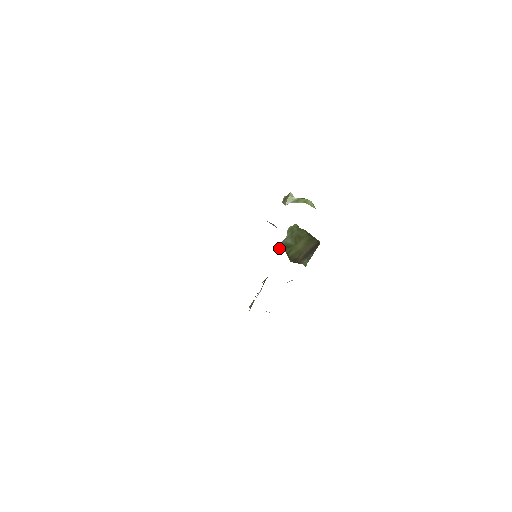
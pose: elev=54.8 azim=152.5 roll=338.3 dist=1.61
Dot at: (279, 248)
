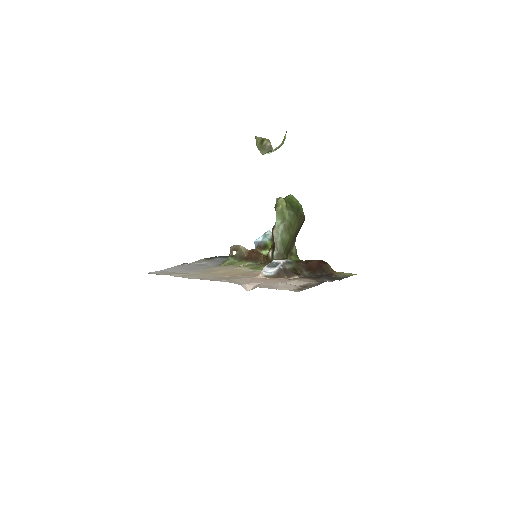
Dot at: (278, 249)
